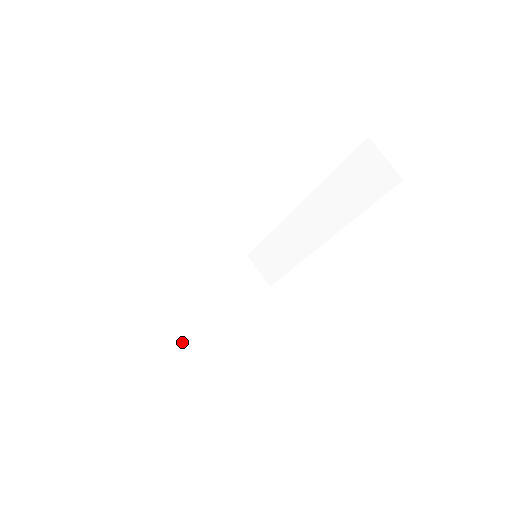
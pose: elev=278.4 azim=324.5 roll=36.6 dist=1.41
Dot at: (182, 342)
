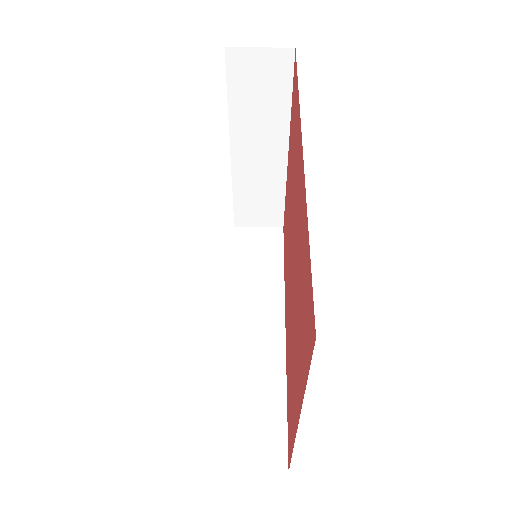
Dot at: occluded
